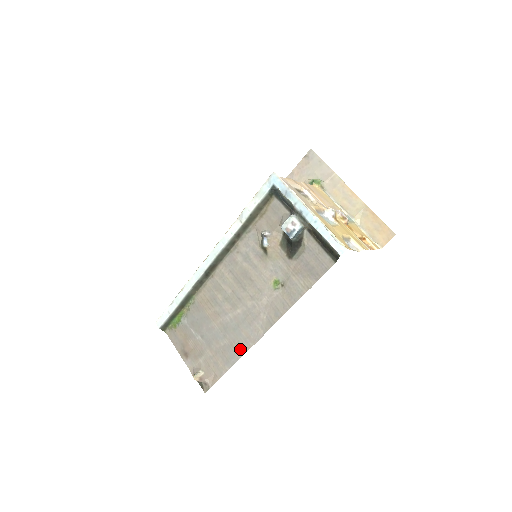
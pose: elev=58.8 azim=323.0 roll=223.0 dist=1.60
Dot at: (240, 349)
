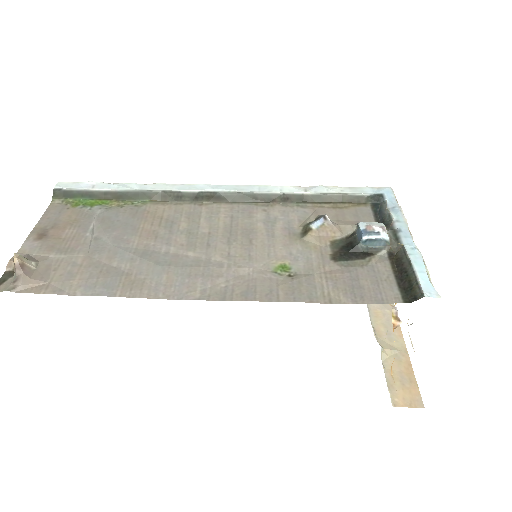
Dot at: (135, 287)
